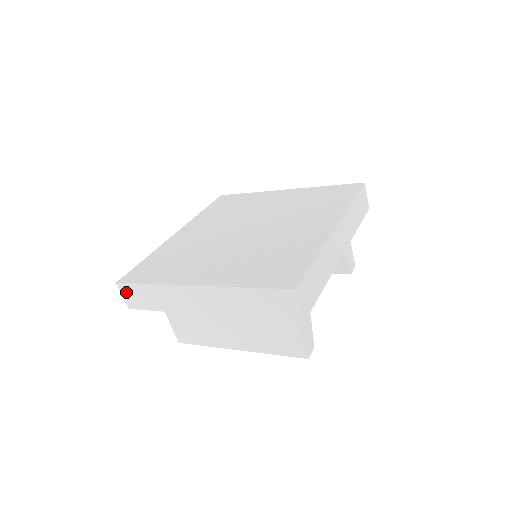
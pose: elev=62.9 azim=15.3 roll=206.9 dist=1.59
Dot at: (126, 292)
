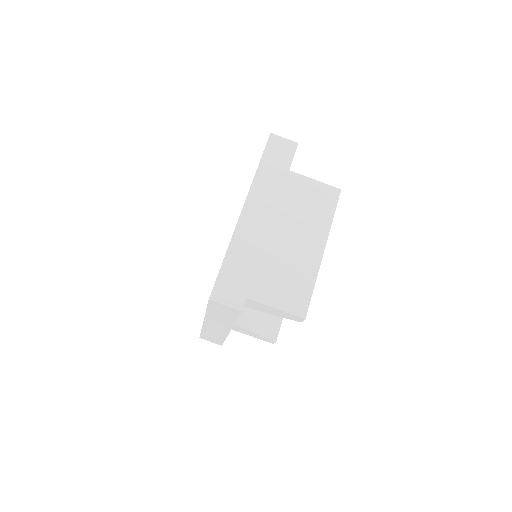
Dot at: (223, 296)
